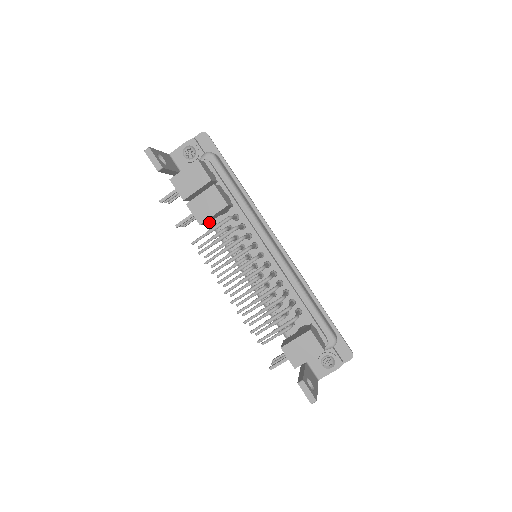
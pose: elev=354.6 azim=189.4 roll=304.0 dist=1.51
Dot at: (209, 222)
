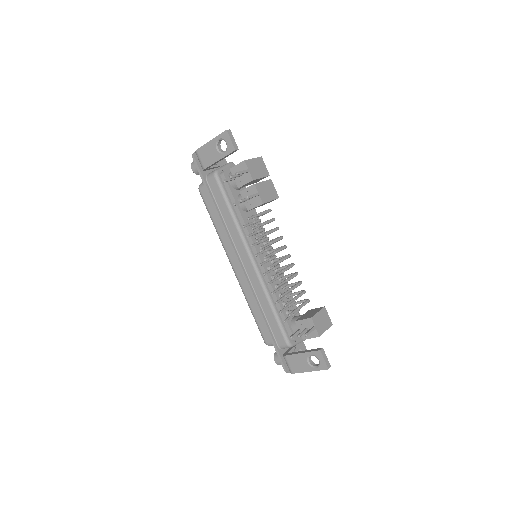
Dot at: occluded
